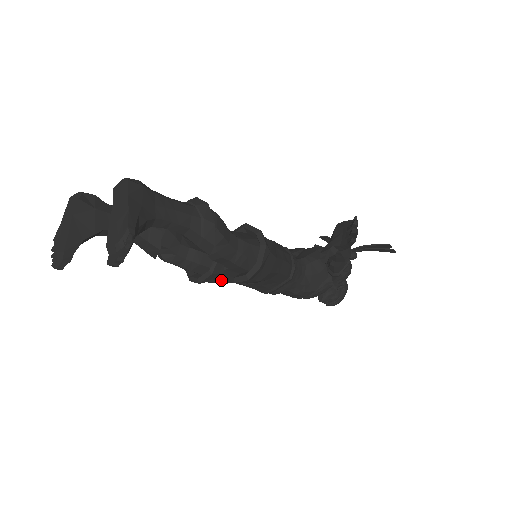
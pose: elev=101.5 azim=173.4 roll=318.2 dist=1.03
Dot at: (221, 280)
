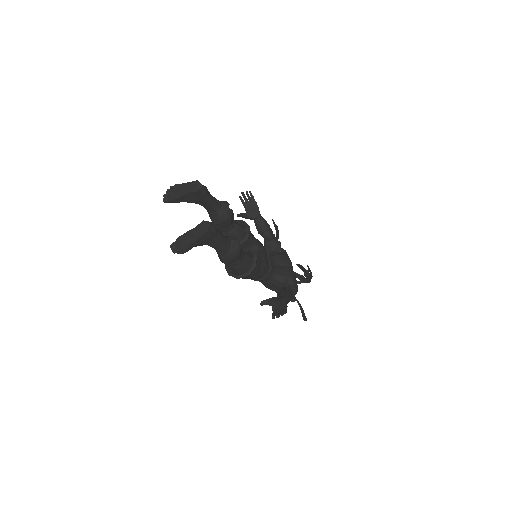
Dot at: occluded
